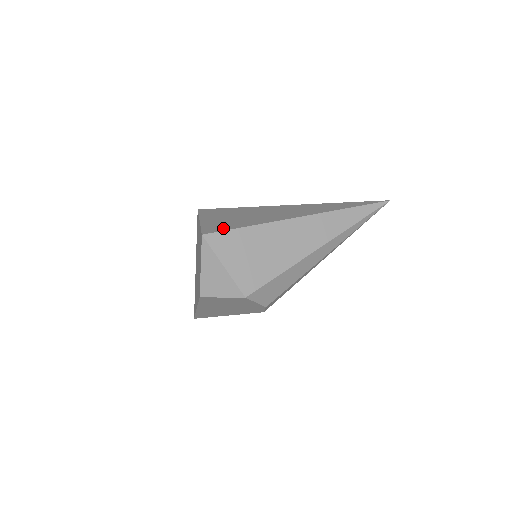
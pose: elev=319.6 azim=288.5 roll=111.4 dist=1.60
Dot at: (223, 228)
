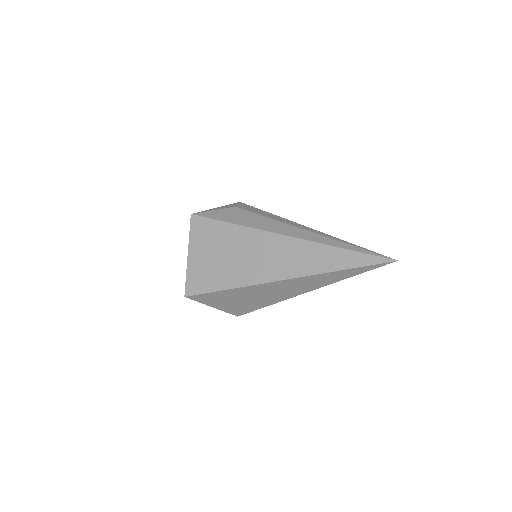
Dot at: (202, 287)
